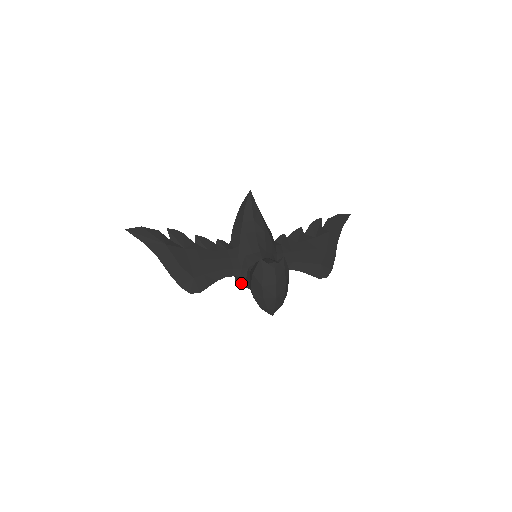
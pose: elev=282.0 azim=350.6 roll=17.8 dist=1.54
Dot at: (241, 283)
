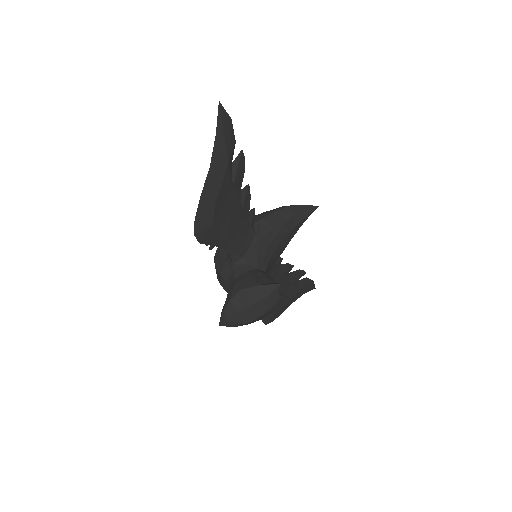
Dot at: (216, 258)
